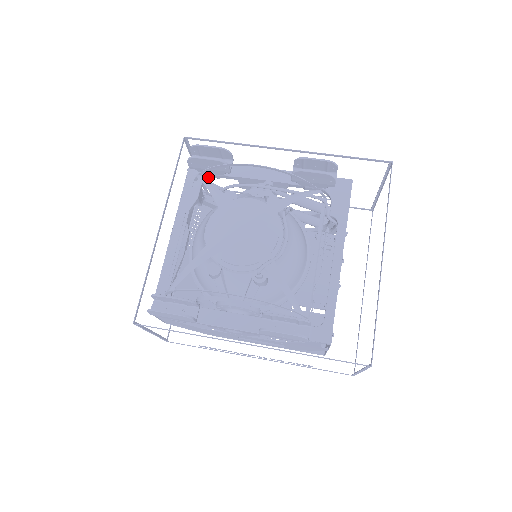
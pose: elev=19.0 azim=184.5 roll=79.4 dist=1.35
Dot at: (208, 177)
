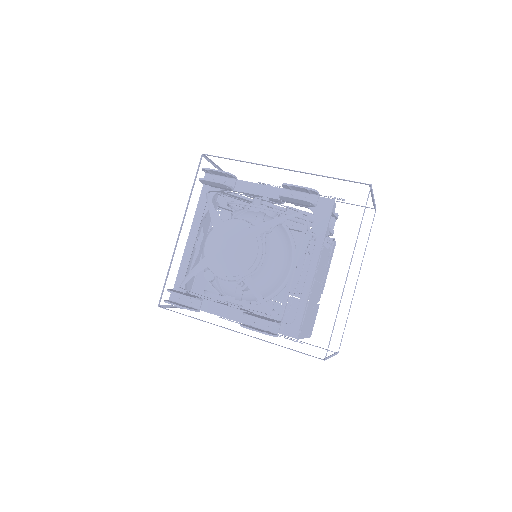
Dot at: occluded
